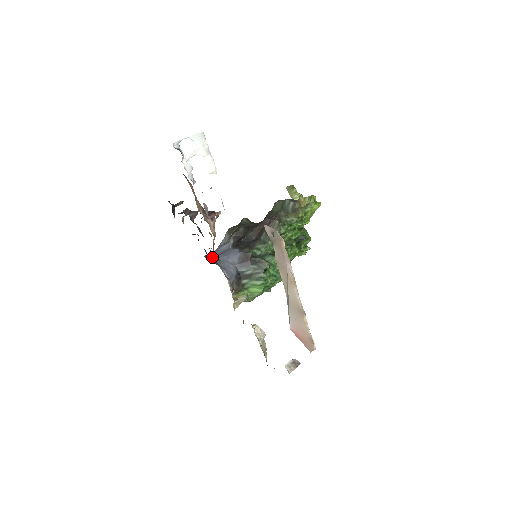
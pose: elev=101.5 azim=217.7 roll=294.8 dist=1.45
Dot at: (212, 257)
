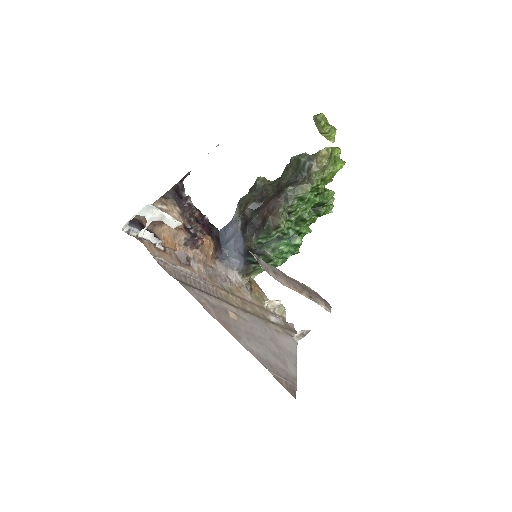
Dot at: (219, 248)
